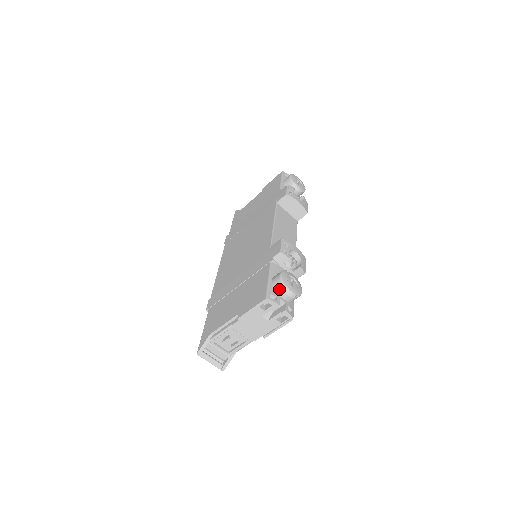
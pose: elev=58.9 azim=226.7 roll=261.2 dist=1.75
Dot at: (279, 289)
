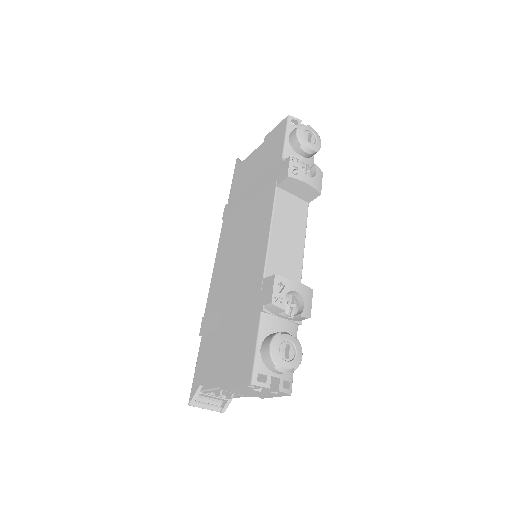
Dot at: (269, 365)
